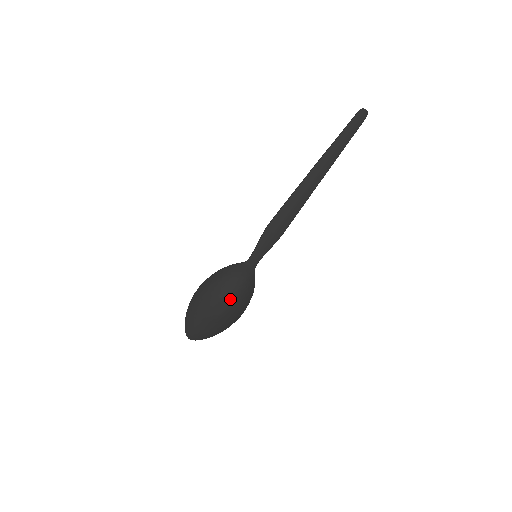
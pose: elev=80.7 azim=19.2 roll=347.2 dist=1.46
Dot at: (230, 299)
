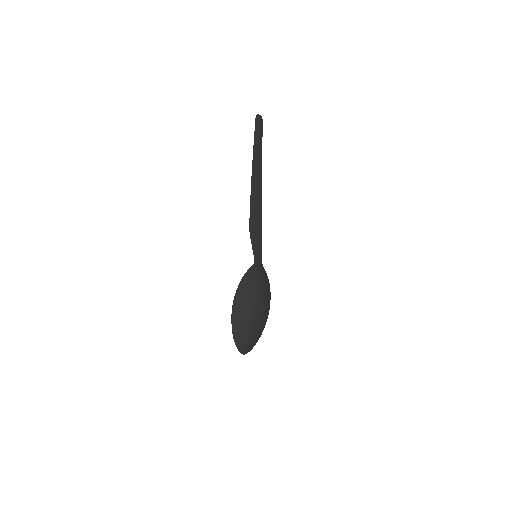
Dot at: (264, 297)
